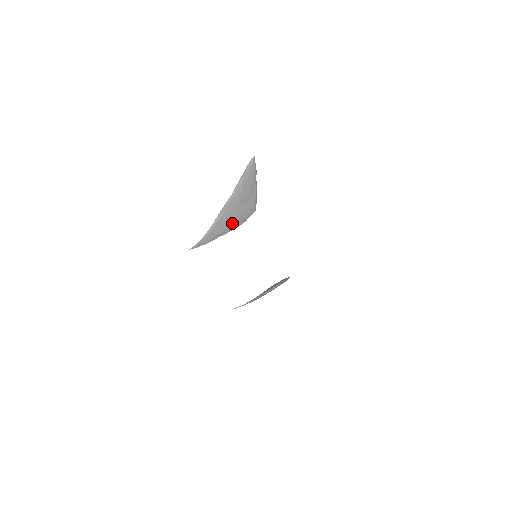
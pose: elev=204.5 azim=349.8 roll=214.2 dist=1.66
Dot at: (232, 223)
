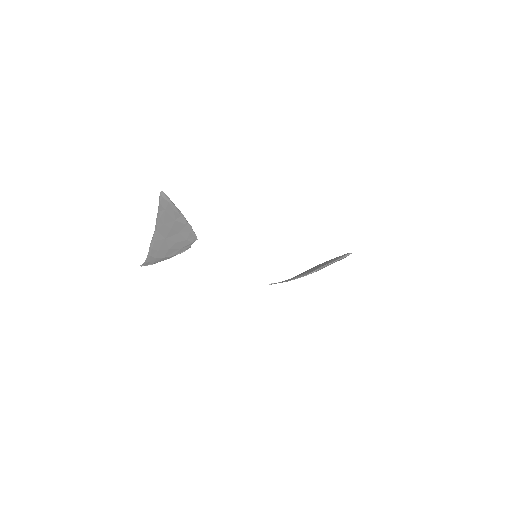
Dot at: (171, 250)
